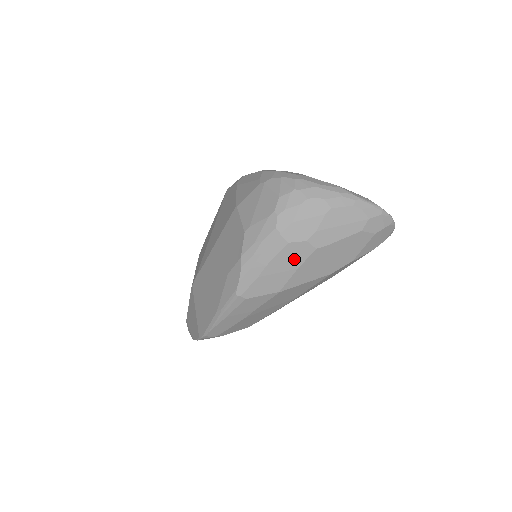
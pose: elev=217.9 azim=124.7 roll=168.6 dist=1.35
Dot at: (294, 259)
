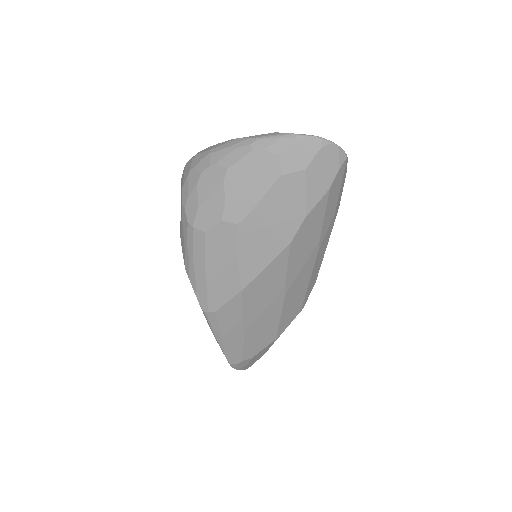
Dot at: (225, 247)
